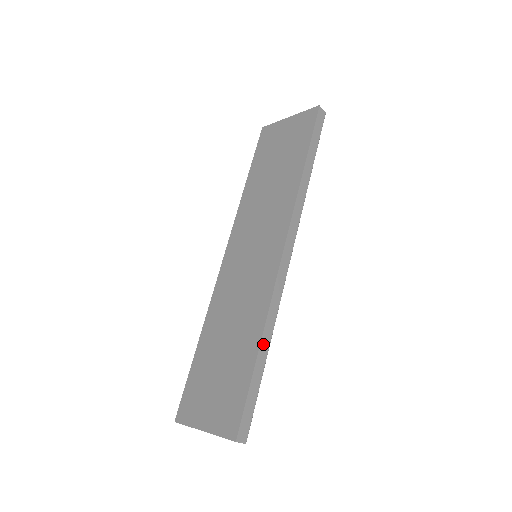
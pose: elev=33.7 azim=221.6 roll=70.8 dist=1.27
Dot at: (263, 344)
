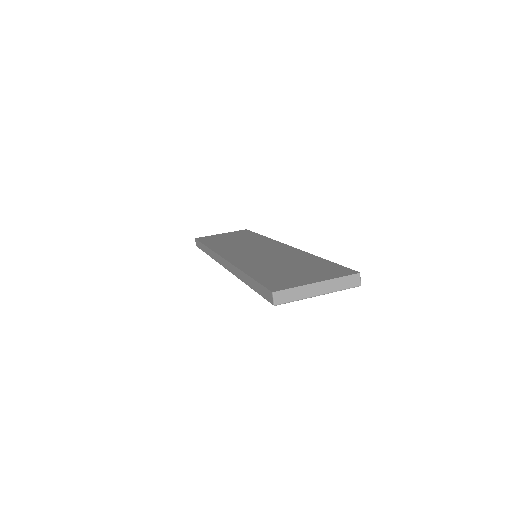
Dot at: occluded
